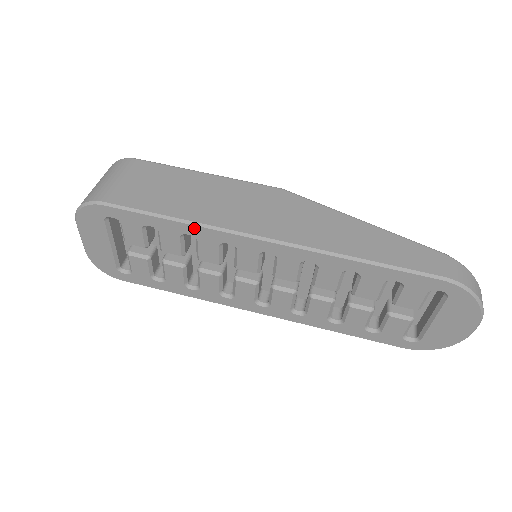
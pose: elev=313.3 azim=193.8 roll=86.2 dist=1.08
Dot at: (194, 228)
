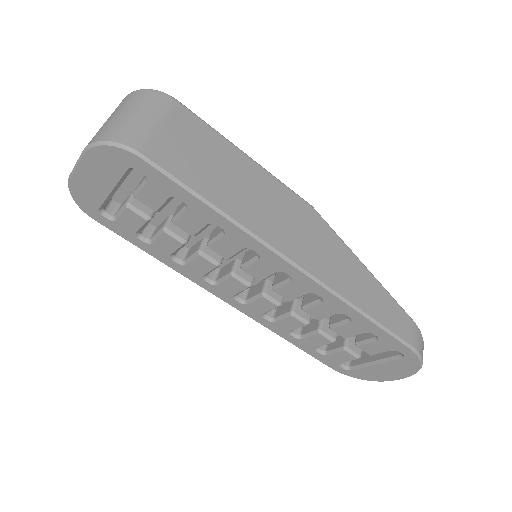
Dot at: (232, 226)
